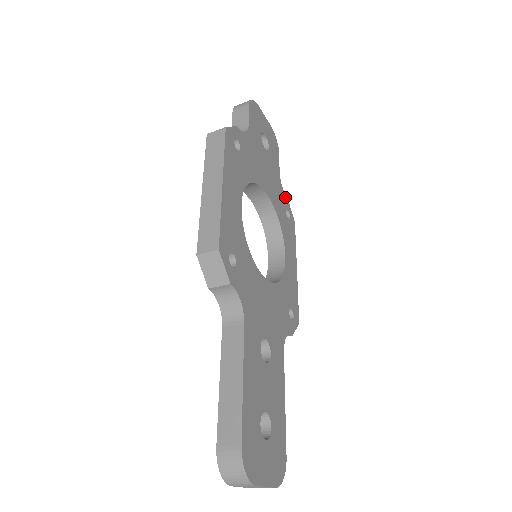
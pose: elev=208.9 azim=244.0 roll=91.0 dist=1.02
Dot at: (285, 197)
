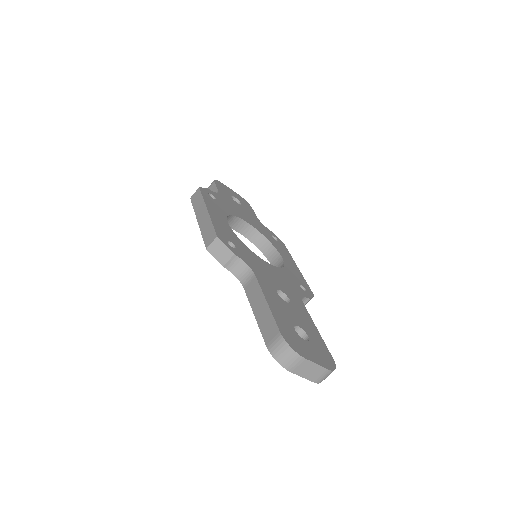
Dot at: (268, 230)
